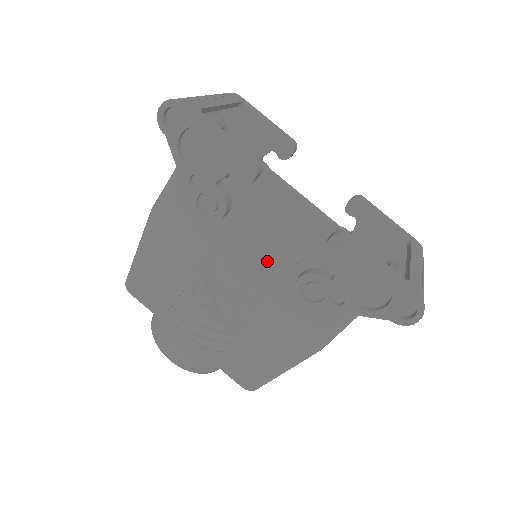
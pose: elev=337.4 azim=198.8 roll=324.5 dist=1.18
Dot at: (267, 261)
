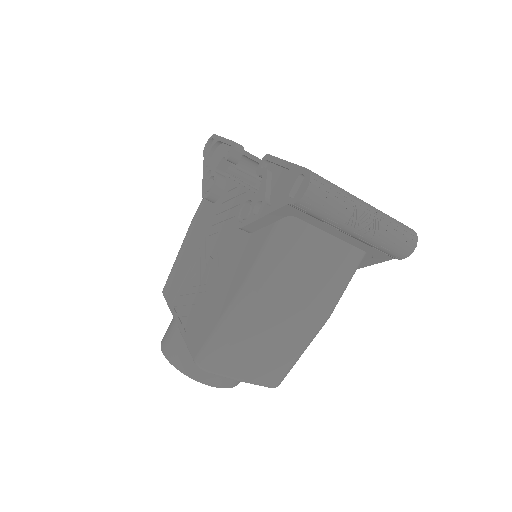
Dot at: occluded
